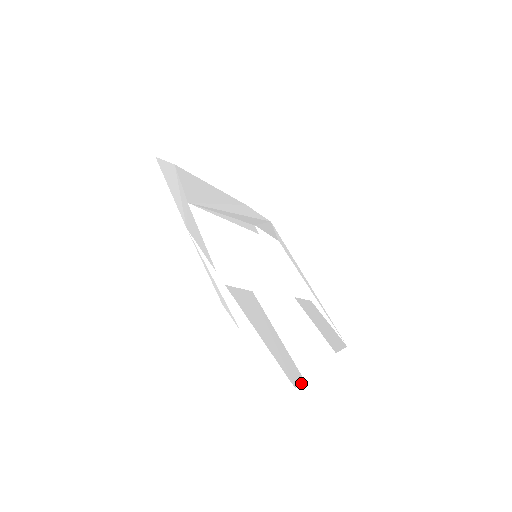
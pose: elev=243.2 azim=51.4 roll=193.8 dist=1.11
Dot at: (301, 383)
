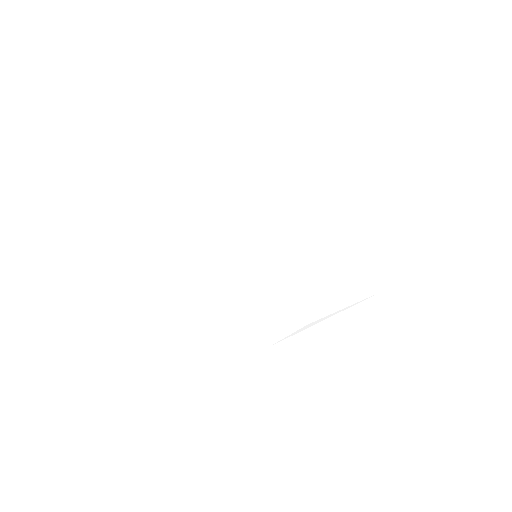
Dot at: (377, 280)
